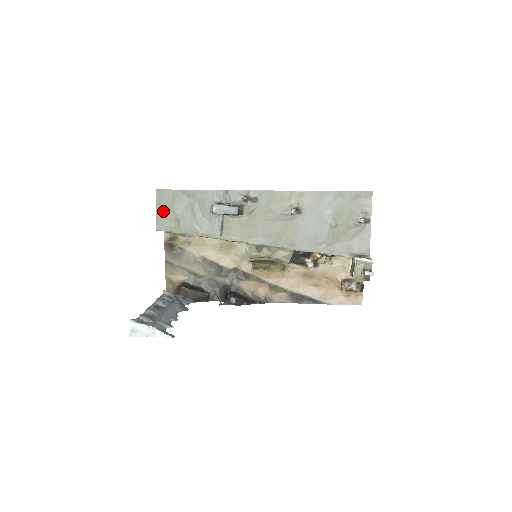
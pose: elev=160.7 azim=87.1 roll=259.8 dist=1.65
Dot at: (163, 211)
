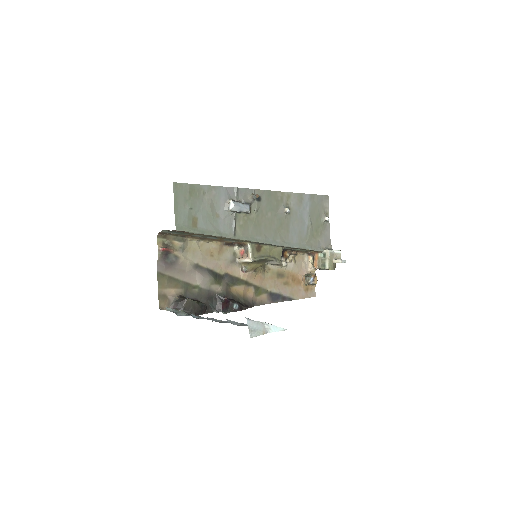
Dot at: (181, 208)
